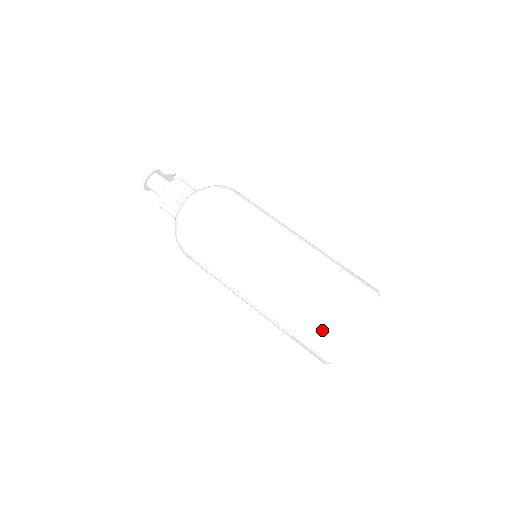
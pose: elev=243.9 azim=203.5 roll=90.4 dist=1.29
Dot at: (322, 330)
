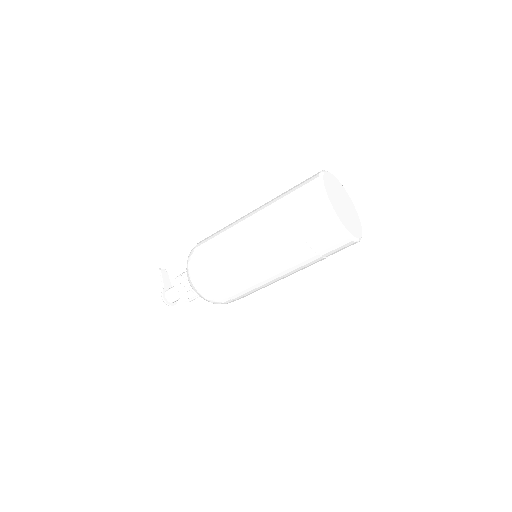
Dot at: (339, 250)
